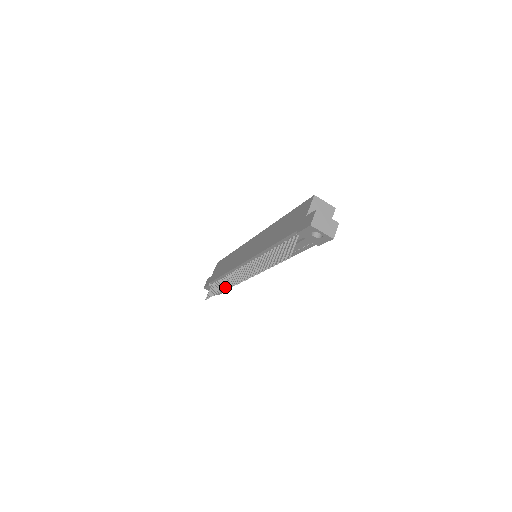
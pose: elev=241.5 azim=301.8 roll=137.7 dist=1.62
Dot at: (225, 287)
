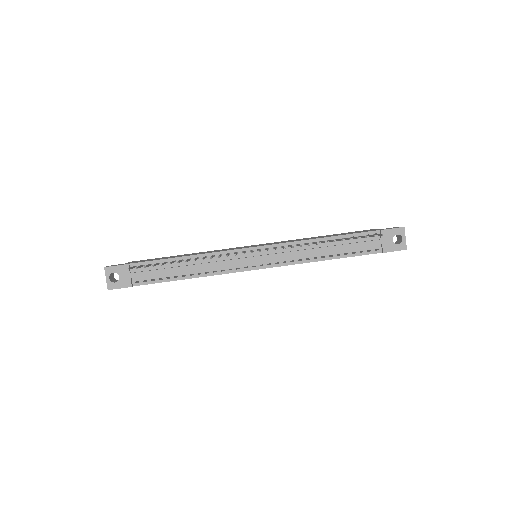
Dot at: occluded
